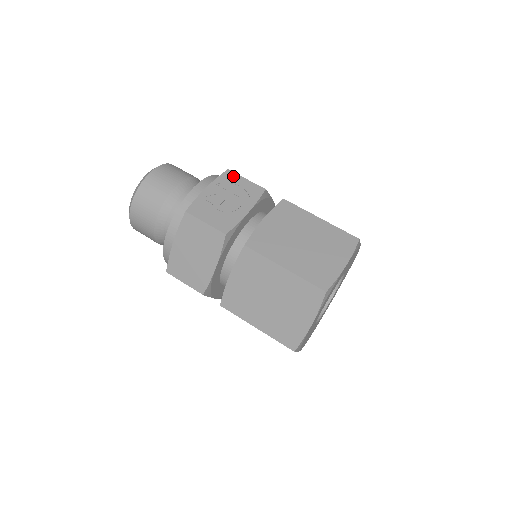
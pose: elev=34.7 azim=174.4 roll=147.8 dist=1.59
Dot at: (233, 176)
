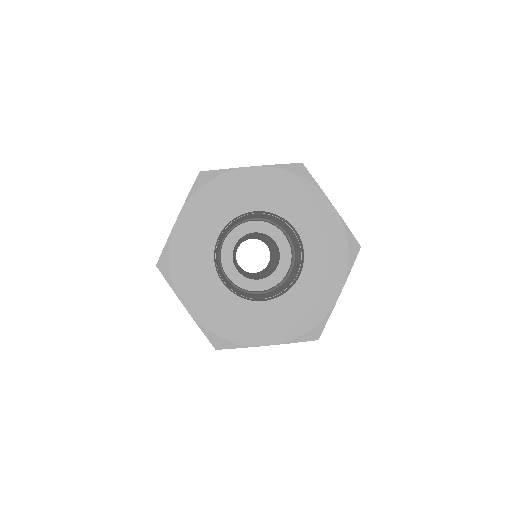
Dot at: occluded
